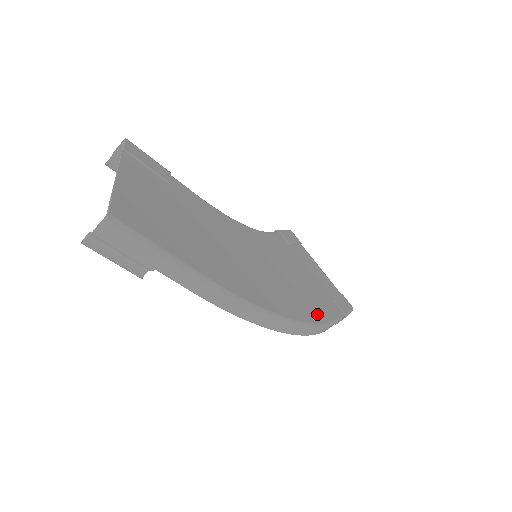
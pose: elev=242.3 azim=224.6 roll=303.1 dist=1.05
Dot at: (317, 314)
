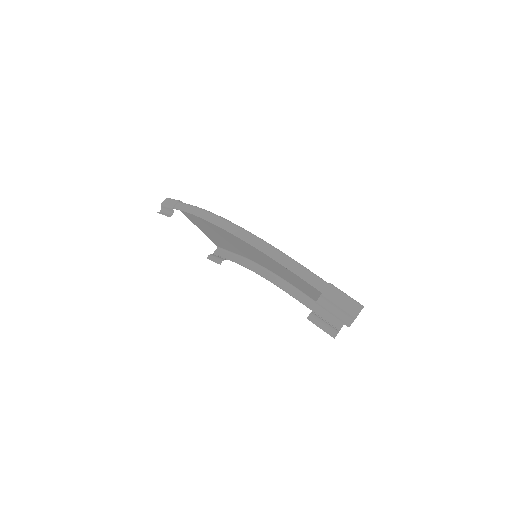
Dot at: occluded
